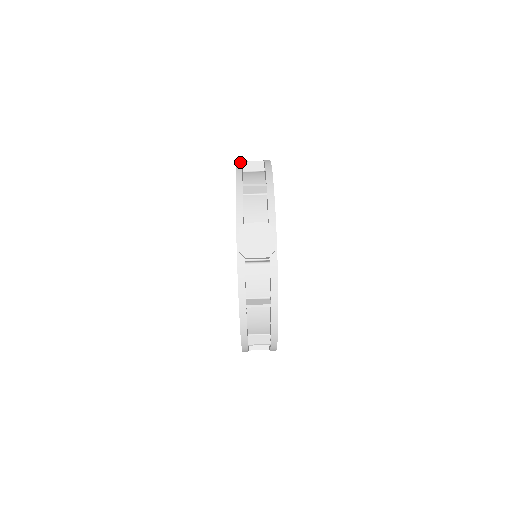
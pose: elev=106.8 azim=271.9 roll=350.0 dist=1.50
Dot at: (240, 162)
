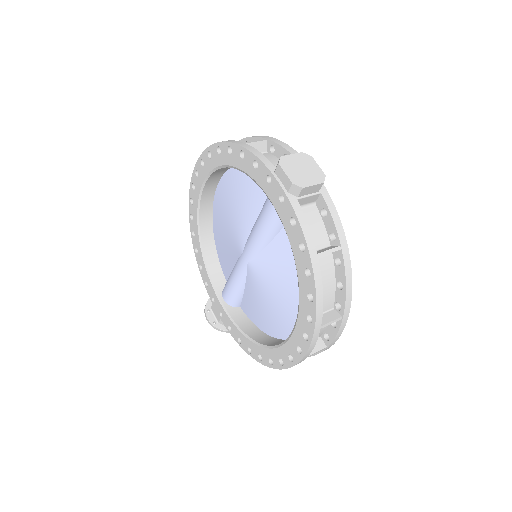
Dot at: occluded
